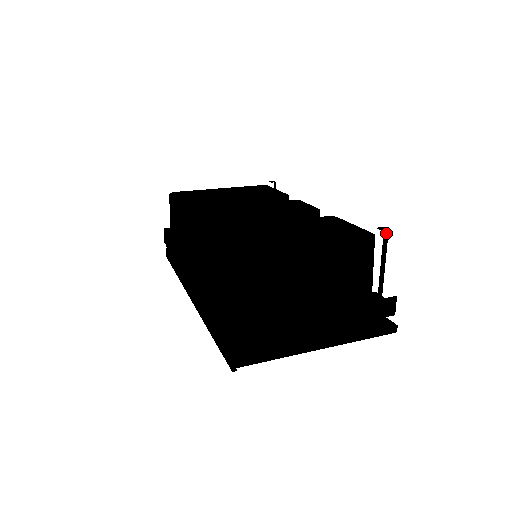
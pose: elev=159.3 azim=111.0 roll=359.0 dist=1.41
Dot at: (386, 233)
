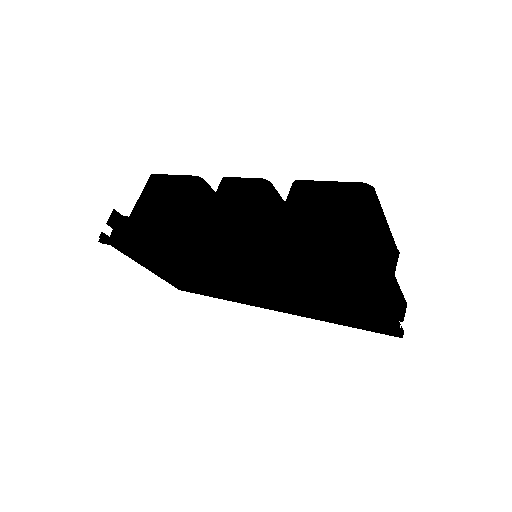
Dot at: (397, 256)
